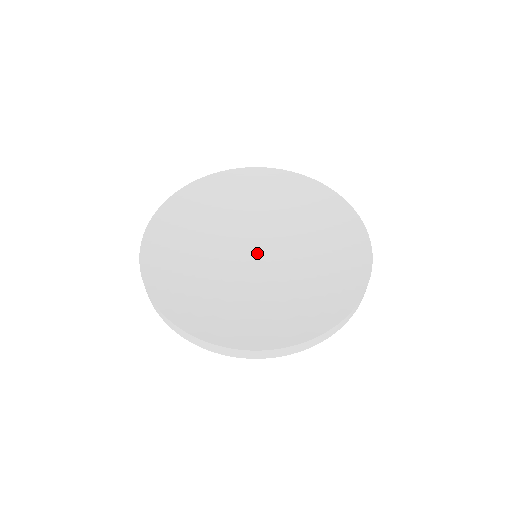
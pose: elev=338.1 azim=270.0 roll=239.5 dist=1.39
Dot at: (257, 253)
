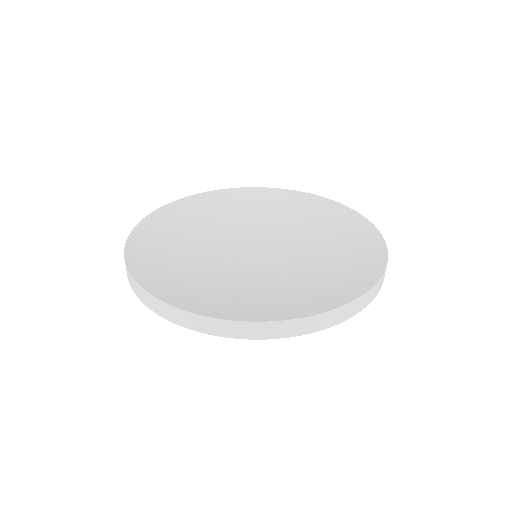
Dot at: (257, 251)
